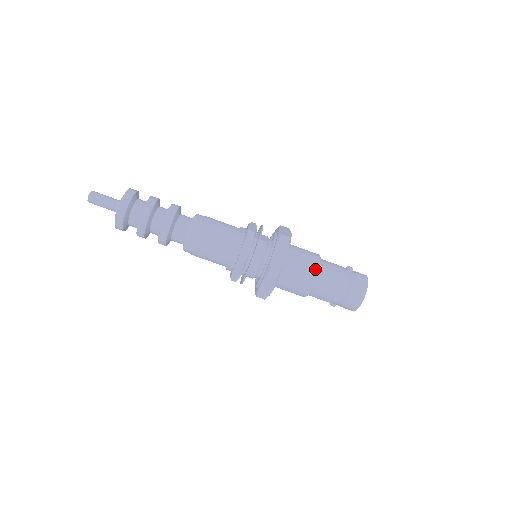
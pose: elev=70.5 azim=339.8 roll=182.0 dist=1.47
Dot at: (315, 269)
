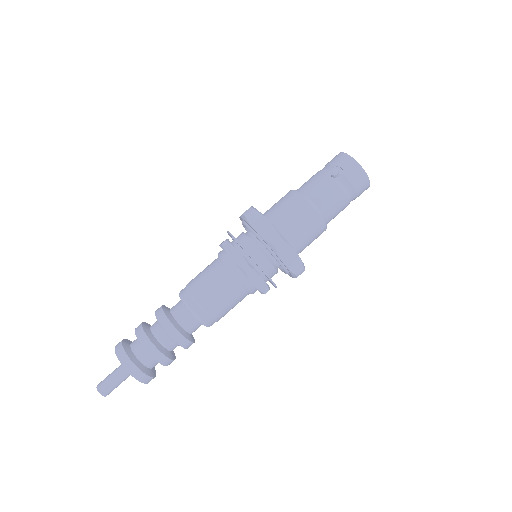
Dot at: (317, 220)
